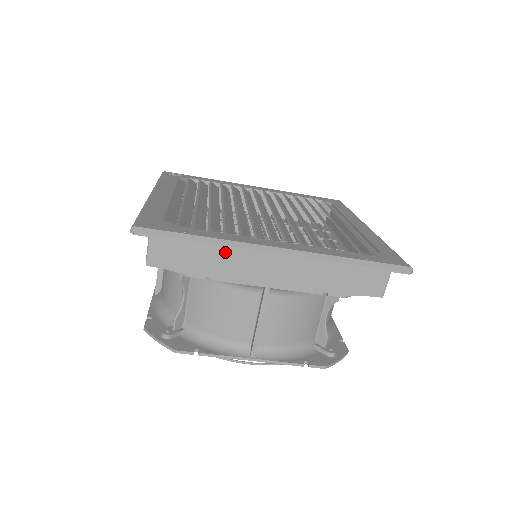
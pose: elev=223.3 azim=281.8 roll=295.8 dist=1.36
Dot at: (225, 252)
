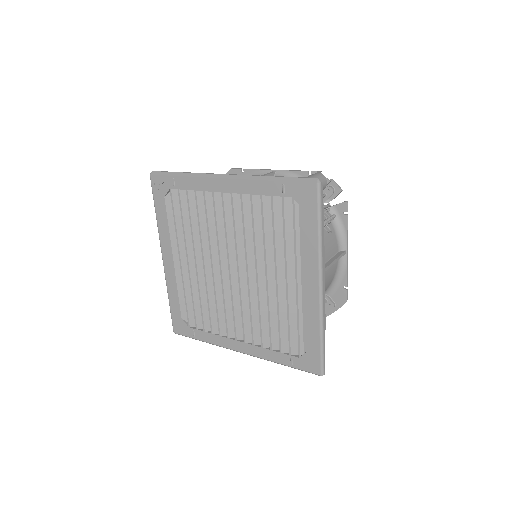
Dot at: occluded
